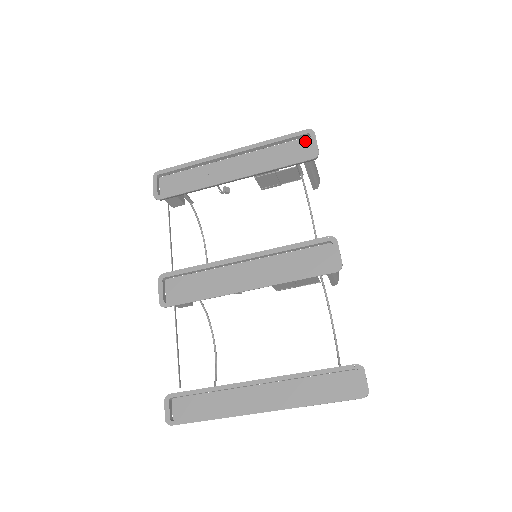
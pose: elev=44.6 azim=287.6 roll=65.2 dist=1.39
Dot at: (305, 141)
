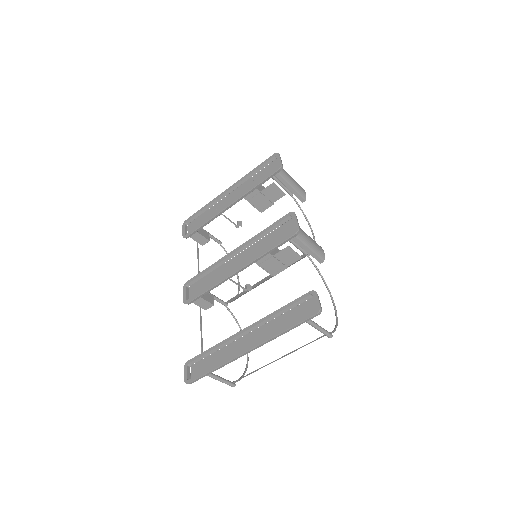
Dot at: (275, 162)
